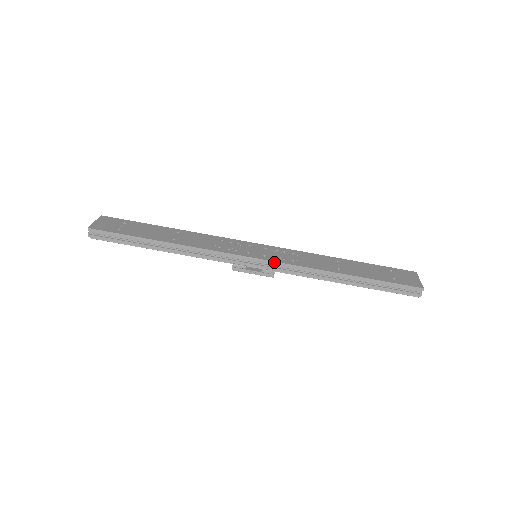
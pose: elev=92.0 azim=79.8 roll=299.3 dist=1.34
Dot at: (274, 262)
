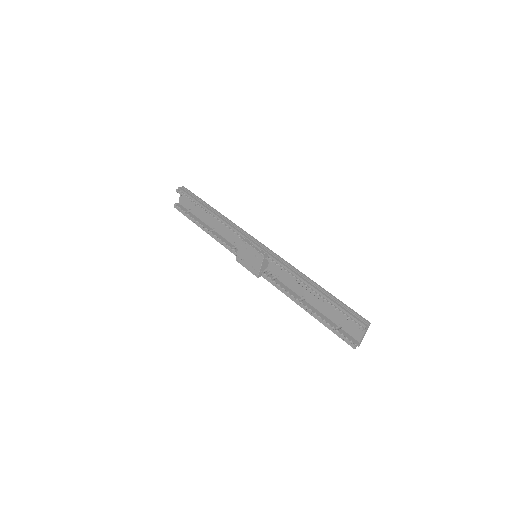
Dot at: (273, 252)
